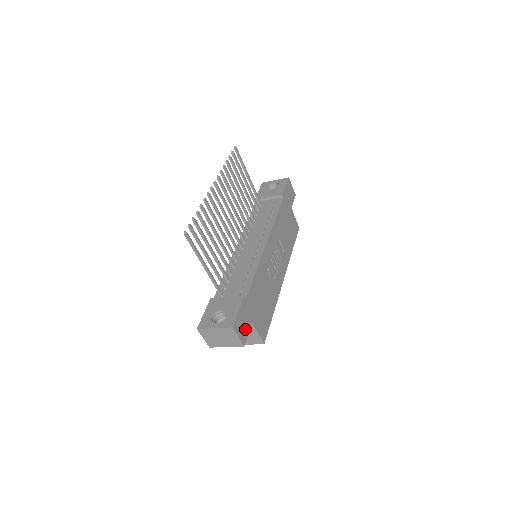
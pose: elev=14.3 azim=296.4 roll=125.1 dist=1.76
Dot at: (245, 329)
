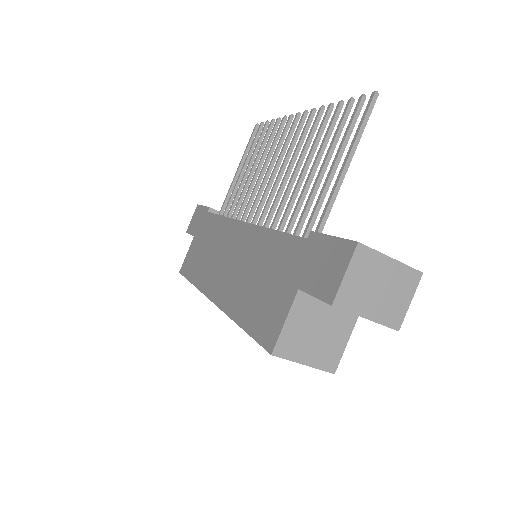
Dot at: occluded
